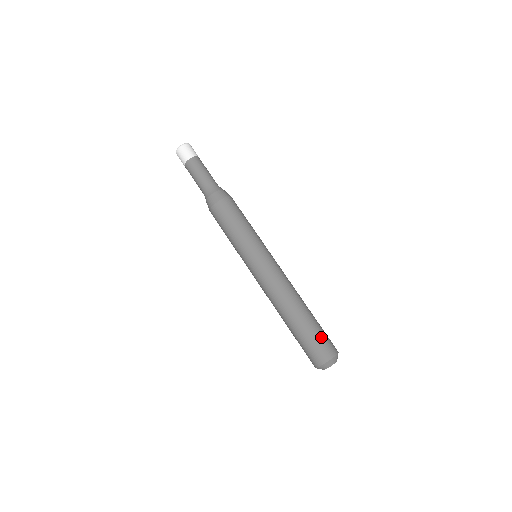
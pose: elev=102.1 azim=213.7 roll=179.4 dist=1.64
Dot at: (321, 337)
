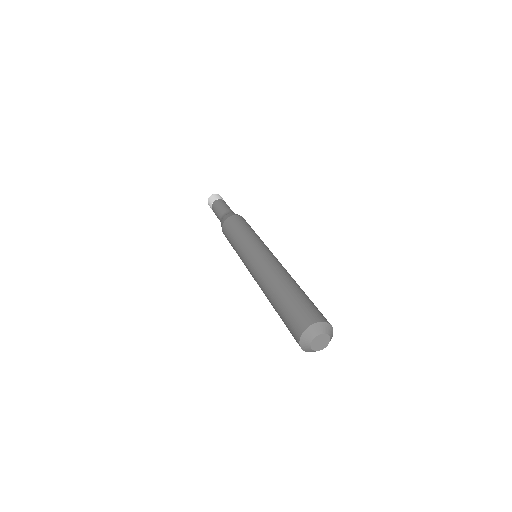
Dot at: occluded
